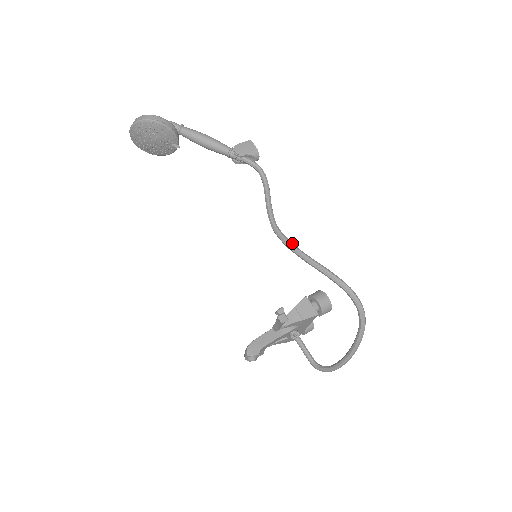
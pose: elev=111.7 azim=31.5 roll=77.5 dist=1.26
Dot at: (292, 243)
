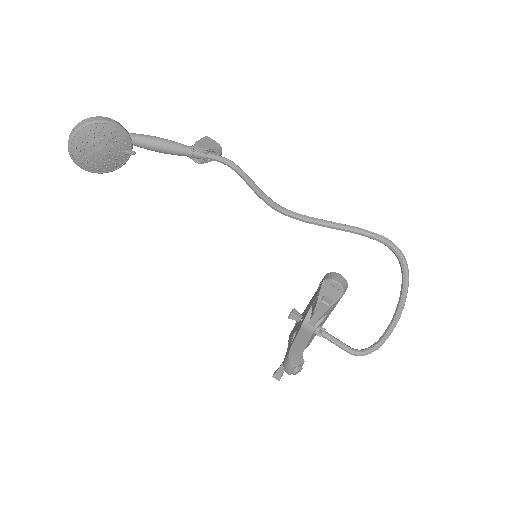
Dot at: occluded
